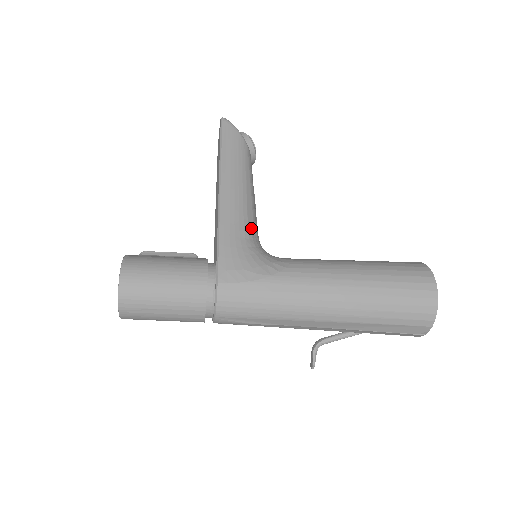
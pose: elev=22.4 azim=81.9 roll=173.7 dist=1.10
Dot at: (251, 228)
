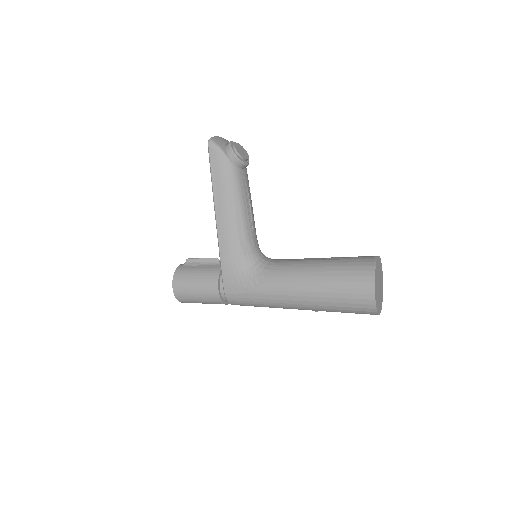
Dot at: (243, 246)
